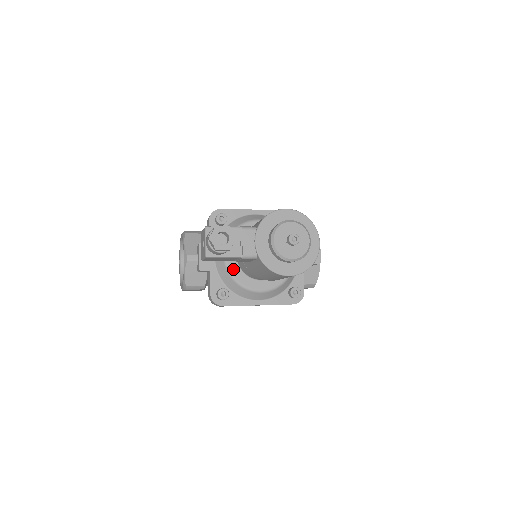
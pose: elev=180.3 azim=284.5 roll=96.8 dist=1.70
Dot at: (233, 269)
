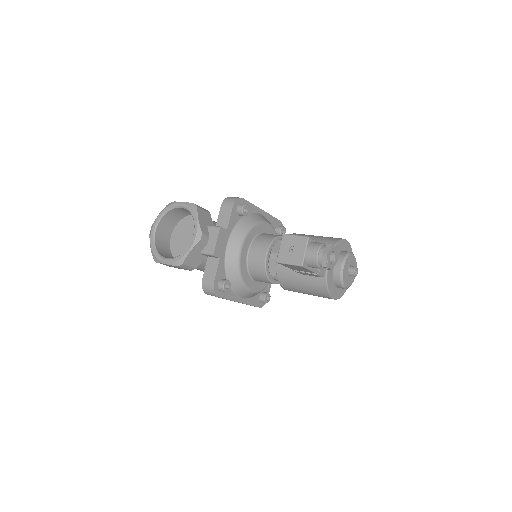
Dot at: (243, 264)
